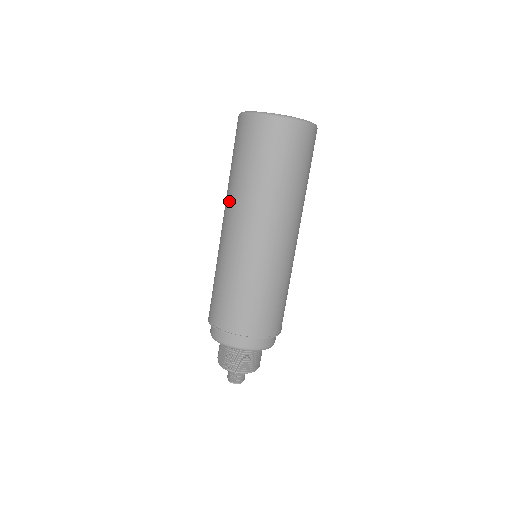
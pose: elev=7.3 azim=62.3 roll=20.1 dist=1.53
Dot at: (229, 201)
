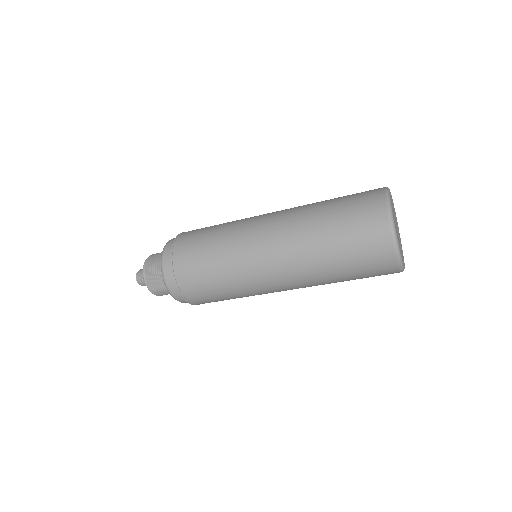
Dot at: (302, 269)
